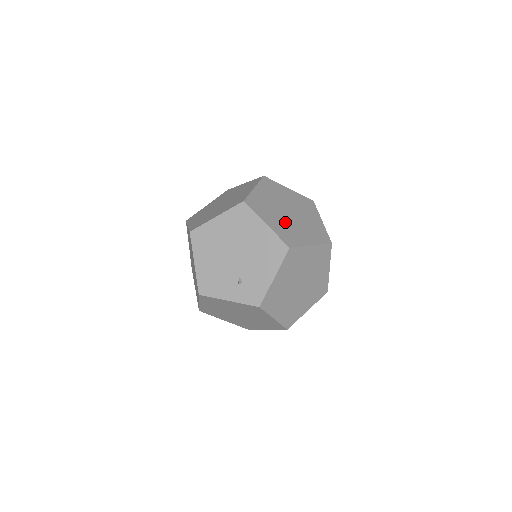
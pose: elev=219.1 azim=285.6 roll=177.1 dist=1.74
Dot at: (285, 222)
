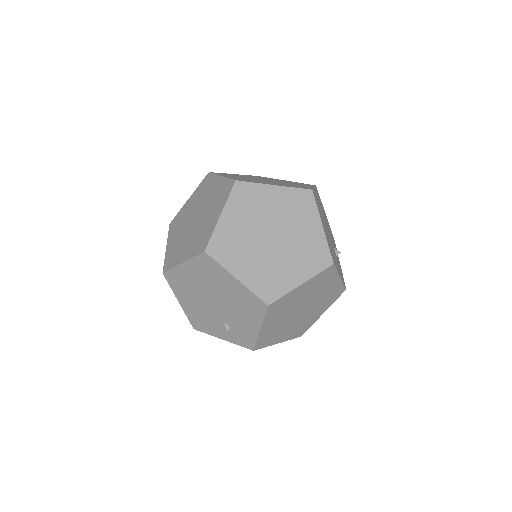
Dot at: (264, 260)
